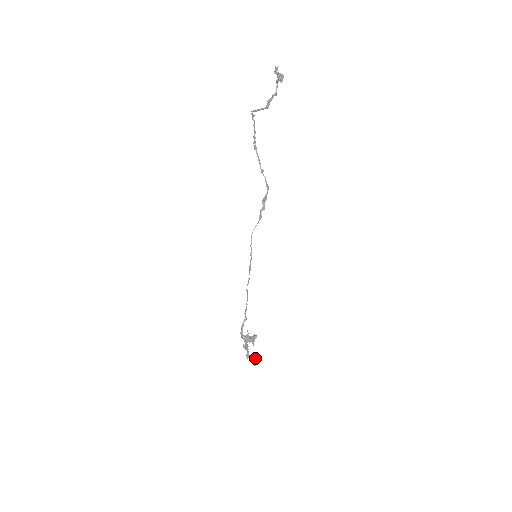
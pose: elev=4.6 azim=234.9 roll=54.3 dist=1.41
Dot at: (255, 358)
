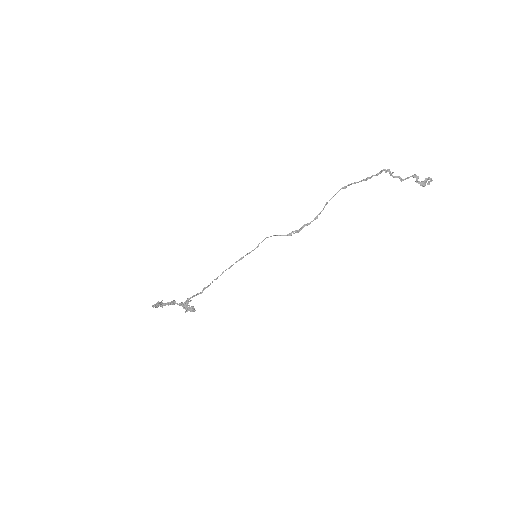
Dot at: occluded
